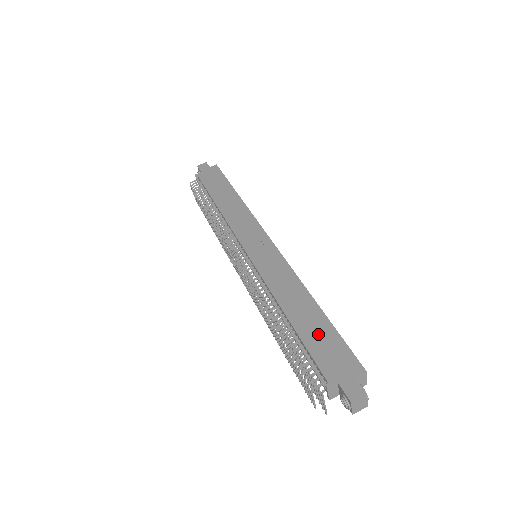
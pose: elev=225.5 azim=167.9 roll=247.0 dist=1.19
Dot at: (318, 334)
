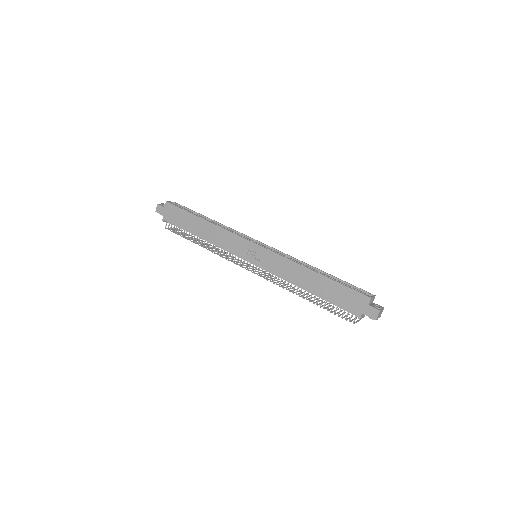
Dot at: (333, 292)
